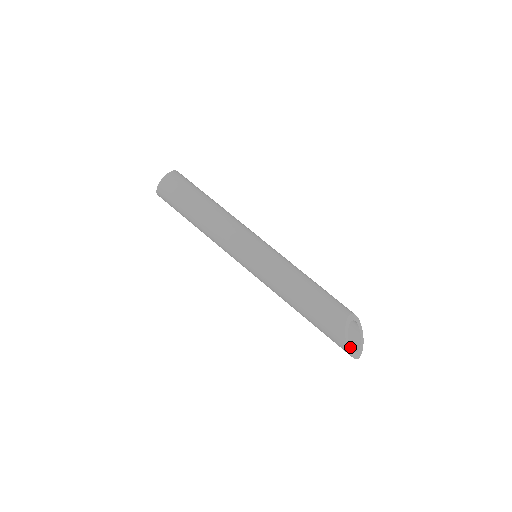
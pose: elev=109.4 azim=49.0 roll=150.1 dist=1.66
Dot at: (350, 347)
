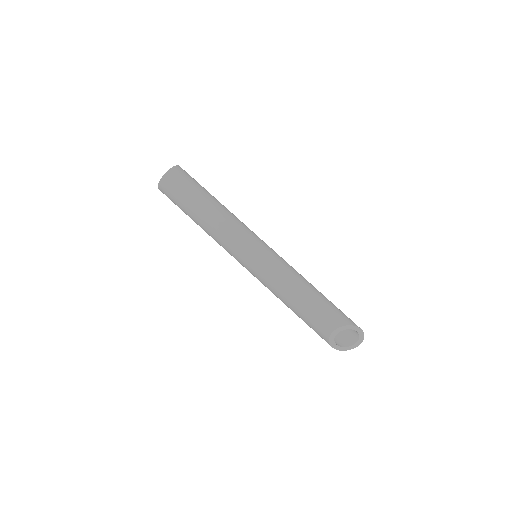
Dot at: (341, 347)
